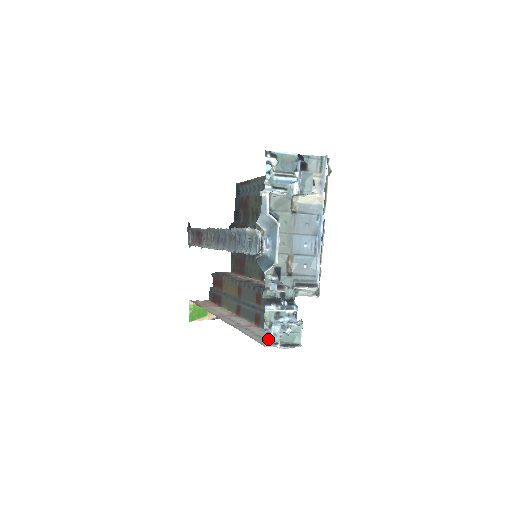
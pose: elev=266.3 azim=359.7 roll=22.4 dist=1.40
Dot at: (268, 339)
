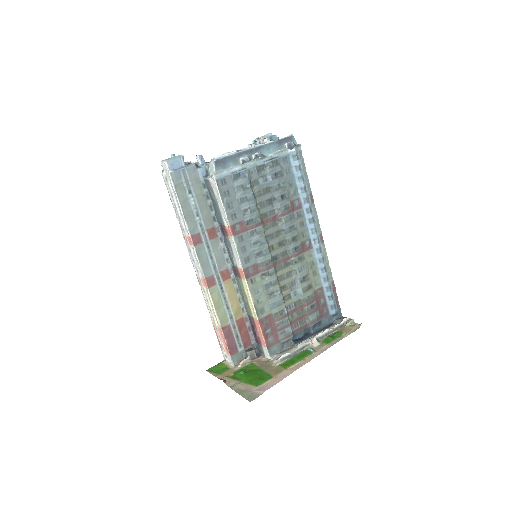
Dot at: occluded
